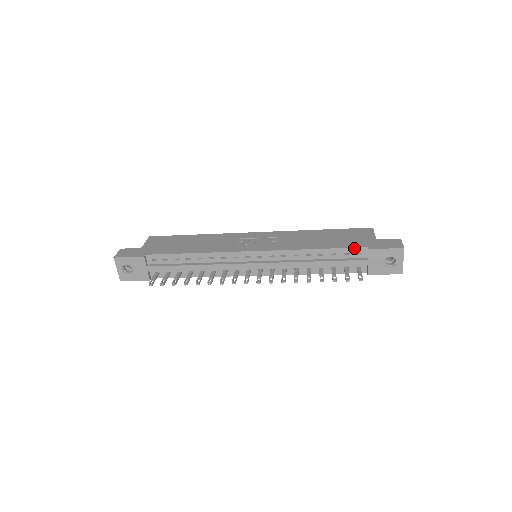
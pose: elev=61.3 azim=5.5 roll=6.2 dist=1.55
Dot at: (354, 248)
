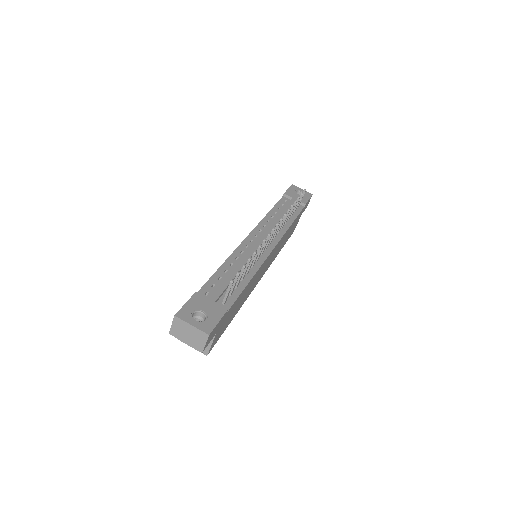
Dot at: (280, 200)
